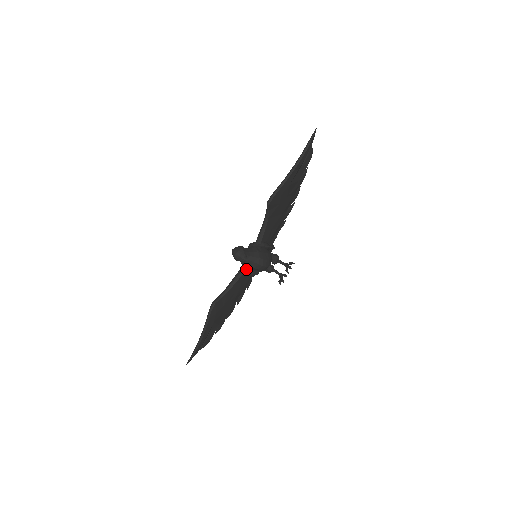
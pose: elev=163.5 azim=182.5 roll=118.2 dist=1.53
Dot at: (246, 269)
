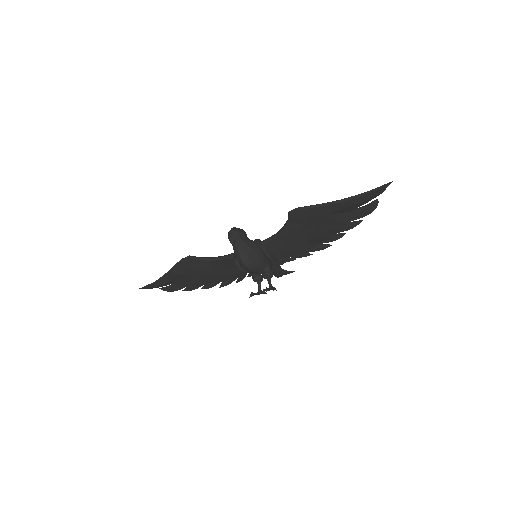
Dot at: occluded
